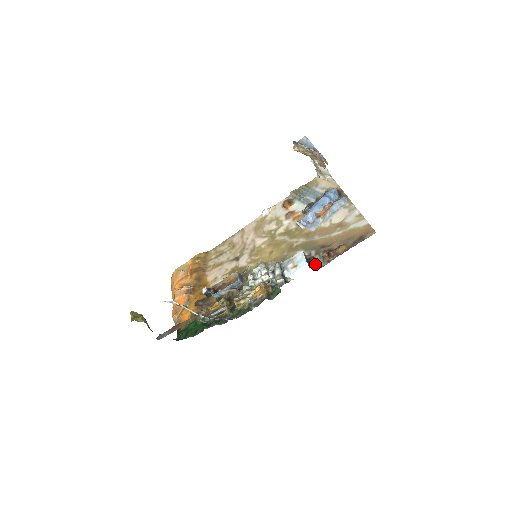
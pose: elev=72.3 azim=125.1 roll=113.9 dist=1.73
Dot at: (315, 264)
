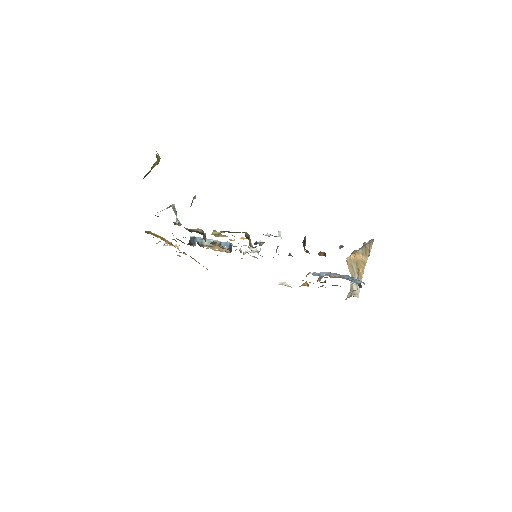
Dot at: (307, 252)
